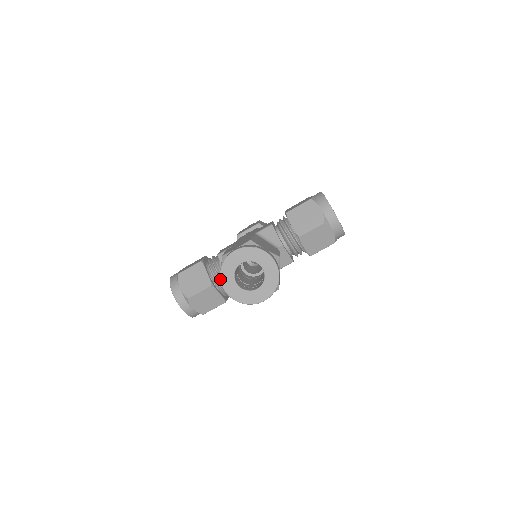
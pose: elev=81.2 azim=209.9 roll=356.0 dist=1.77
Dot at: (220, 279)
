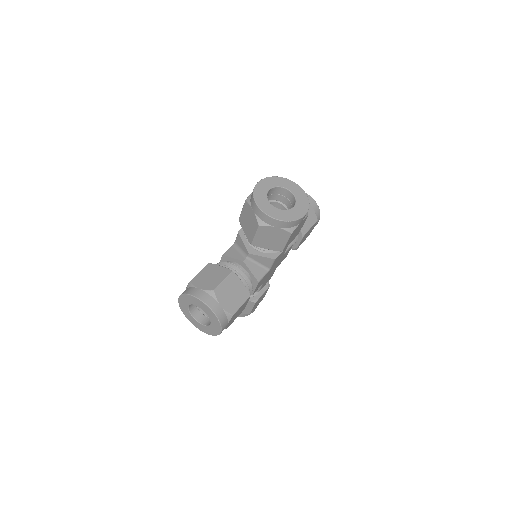
Dot at: (257, 206)
